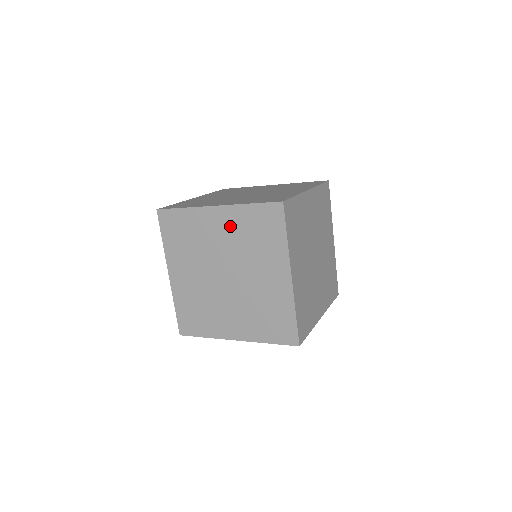
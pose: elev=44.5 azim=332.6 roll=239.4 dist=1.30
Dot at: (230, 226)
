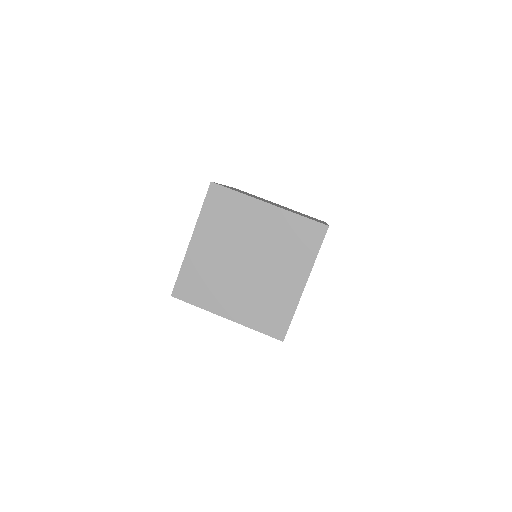
Dot at: (210, 235)
